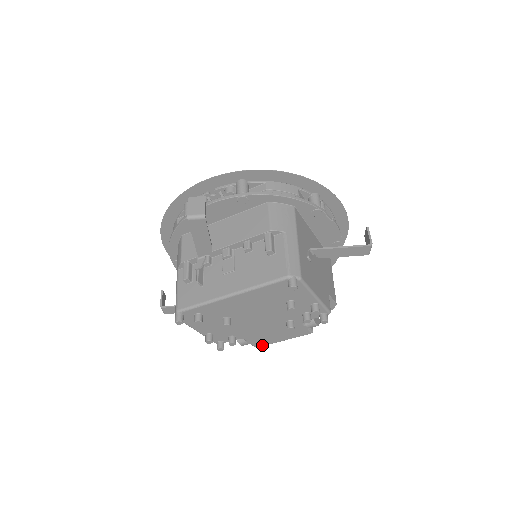
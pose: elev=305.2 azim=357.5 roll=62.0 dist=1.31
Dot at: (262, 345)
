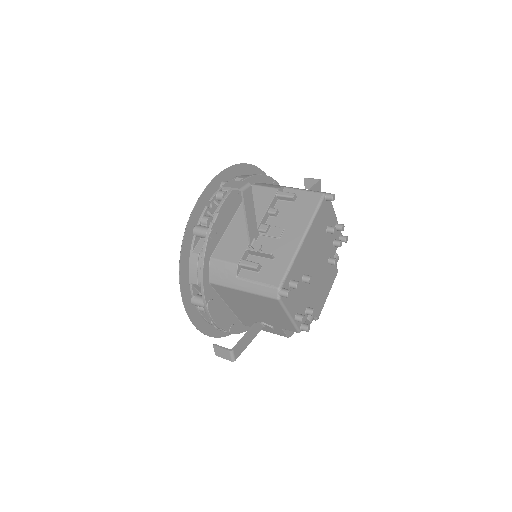
Dot at: (320, 312)
